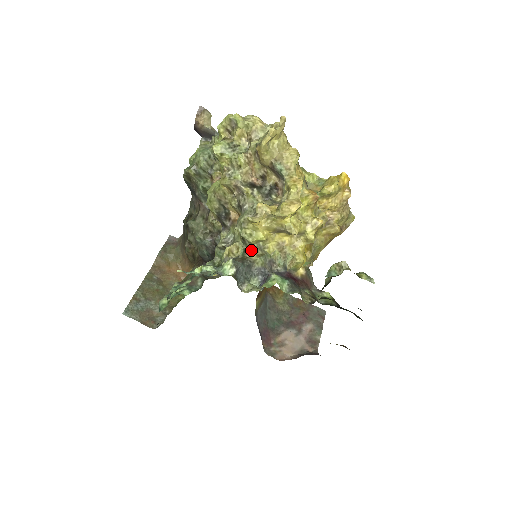
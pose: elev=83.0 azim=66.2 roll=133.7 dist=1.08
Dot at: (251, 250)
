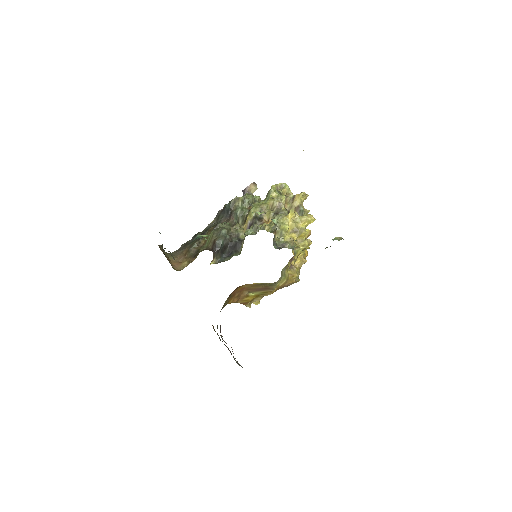
Dot at: (276, 232)
